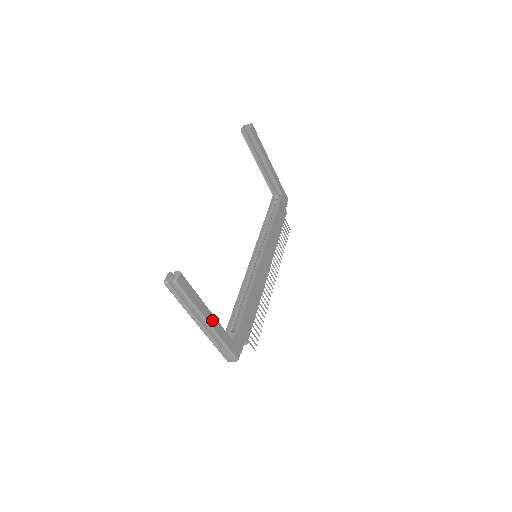
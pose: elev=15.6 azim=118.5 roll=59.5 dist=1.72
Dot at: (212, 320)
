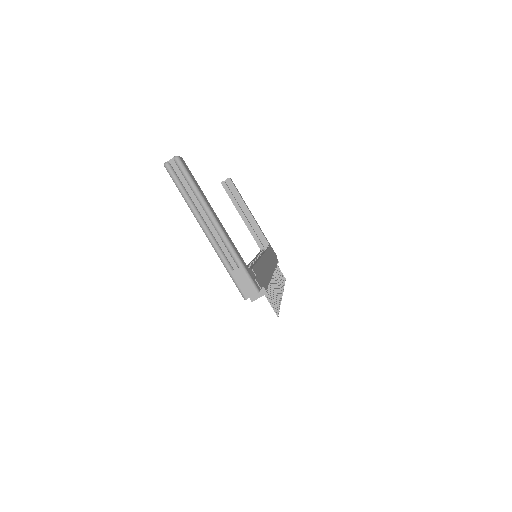
Dot at: (221, 225)
